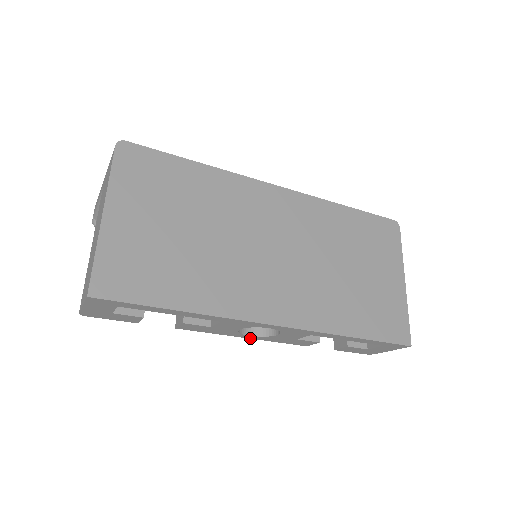
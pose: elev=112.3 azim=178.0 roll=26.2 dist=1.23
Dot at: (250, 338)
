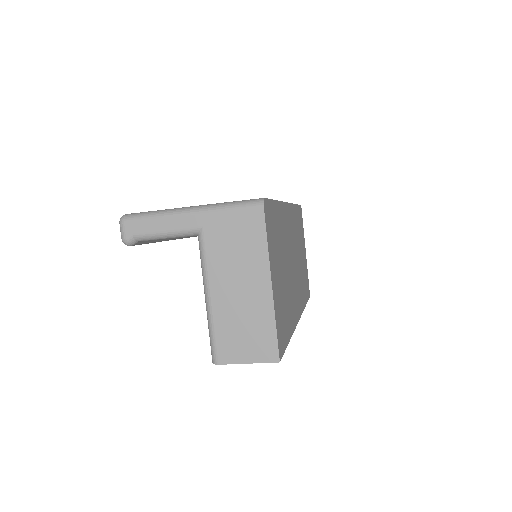
Dot at: occluded
